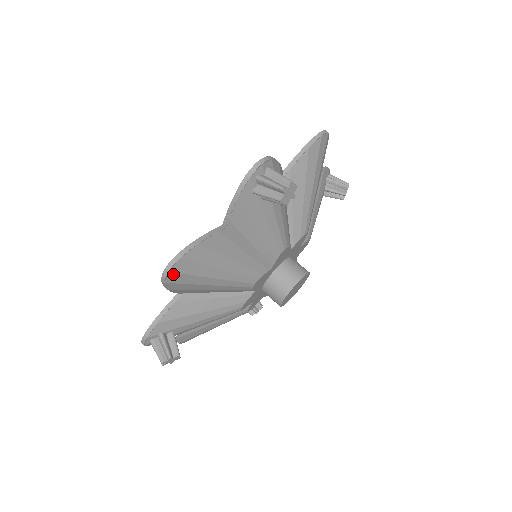
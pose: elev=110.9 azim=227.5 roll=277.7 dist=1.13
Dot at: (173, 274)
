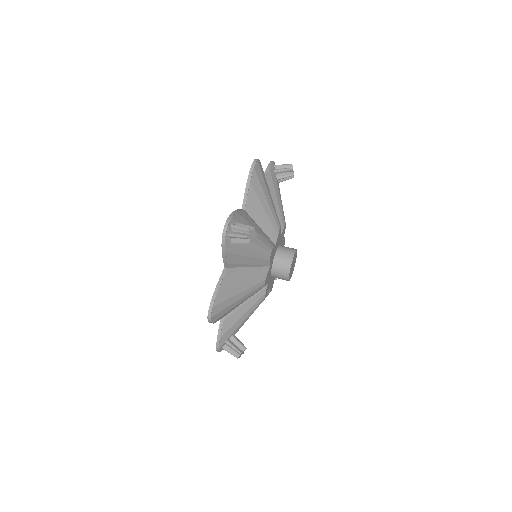
Dot at: (258, 165)
